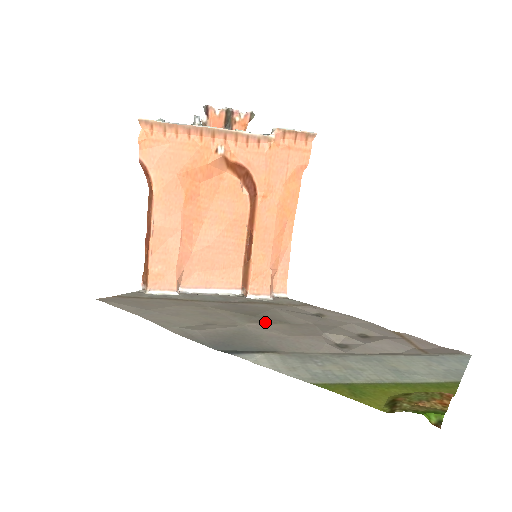
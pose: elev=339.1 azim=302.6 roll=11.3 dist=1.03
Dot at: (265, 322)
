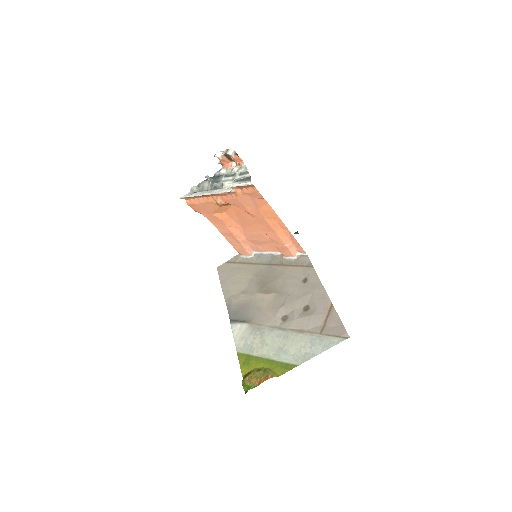
Dot at: (266, 292)
